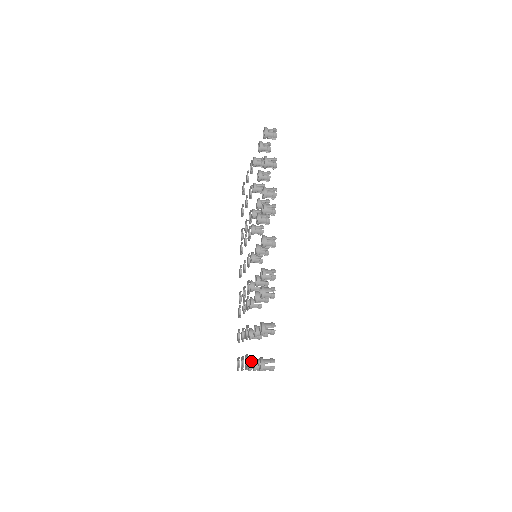
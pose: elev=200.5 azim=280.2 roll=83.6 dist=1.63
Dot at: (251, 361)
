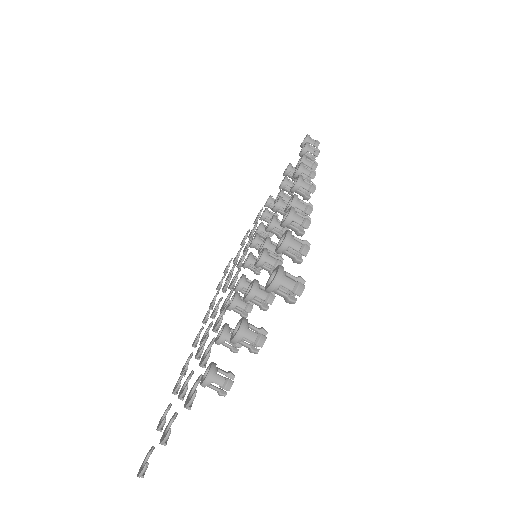
Dot at: occluded
